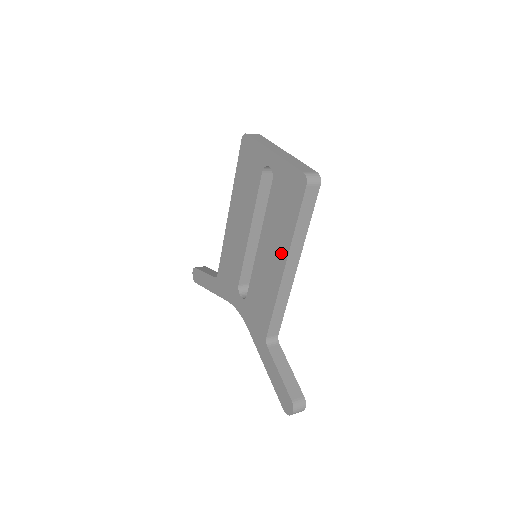
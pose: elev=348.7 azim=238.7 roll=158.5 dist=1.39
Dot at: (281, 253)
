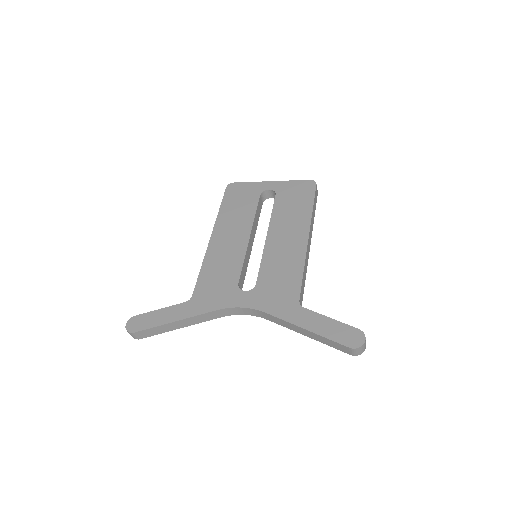
Dot at: (301, 229)
